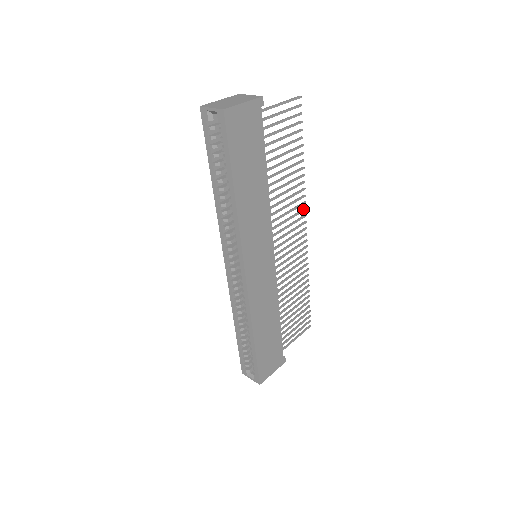
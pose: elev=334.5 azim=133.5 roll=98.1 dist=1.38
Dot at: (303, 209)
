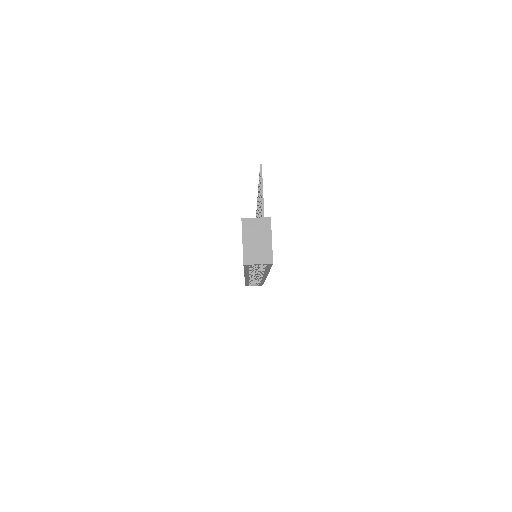
Dot at: occluded
